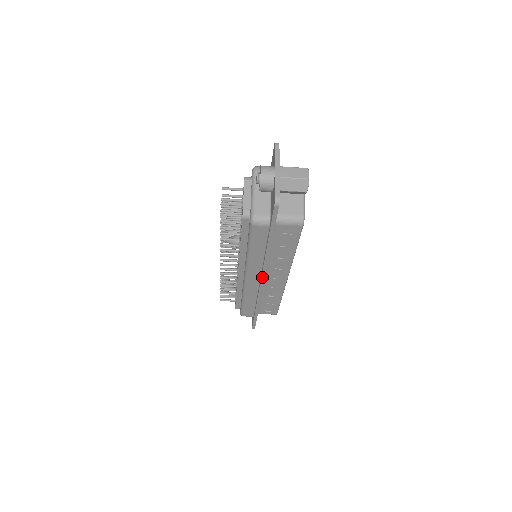
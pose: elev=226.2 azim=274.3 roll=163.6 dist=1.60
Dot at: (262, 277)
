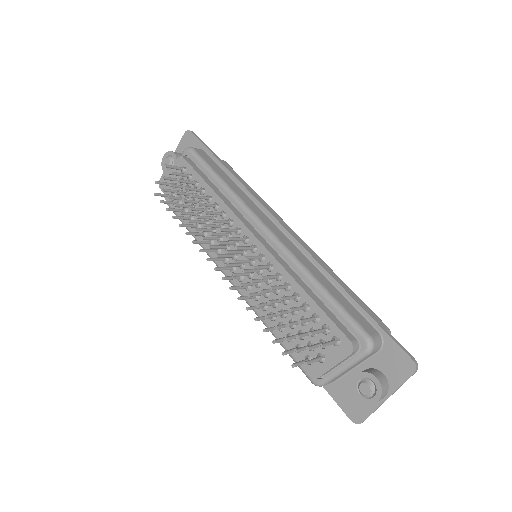
Dot at: occluded
